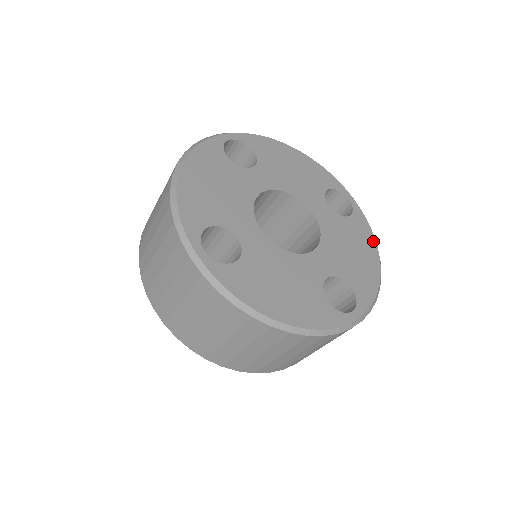
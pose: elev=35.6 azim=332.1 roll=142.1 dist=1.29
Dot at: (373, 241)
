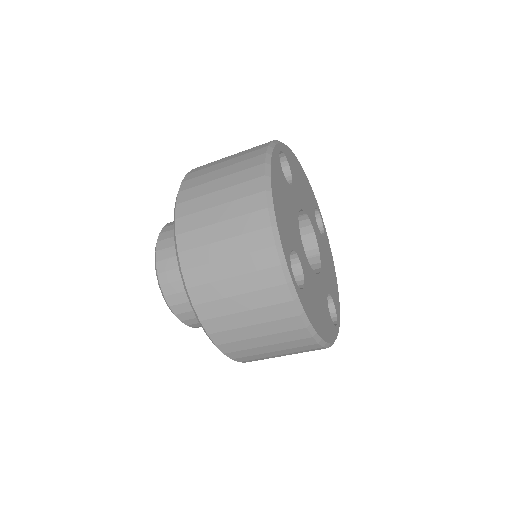
Dot at: (332, 258)
